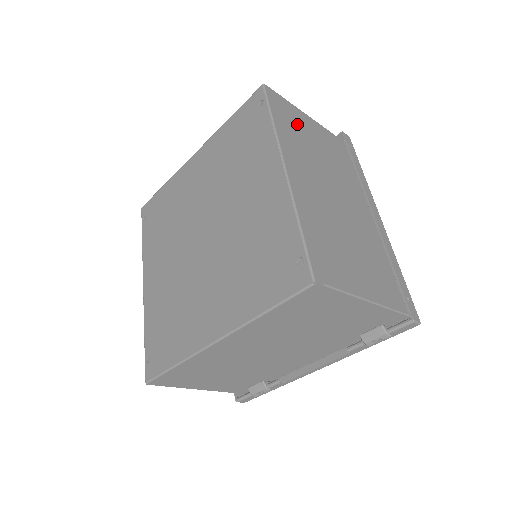
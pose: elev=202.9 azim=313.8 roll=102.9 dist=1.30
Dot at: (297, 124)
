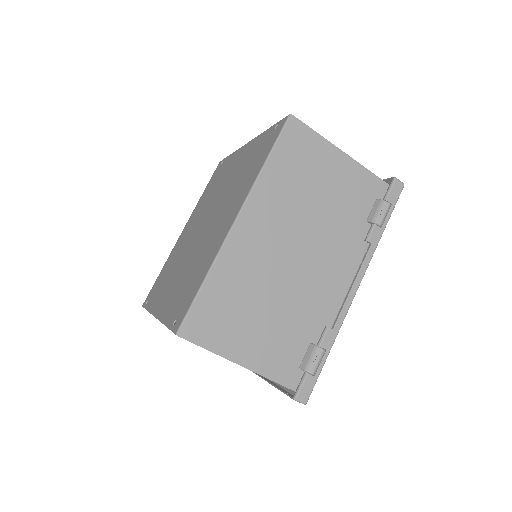
Dot at: occluded
